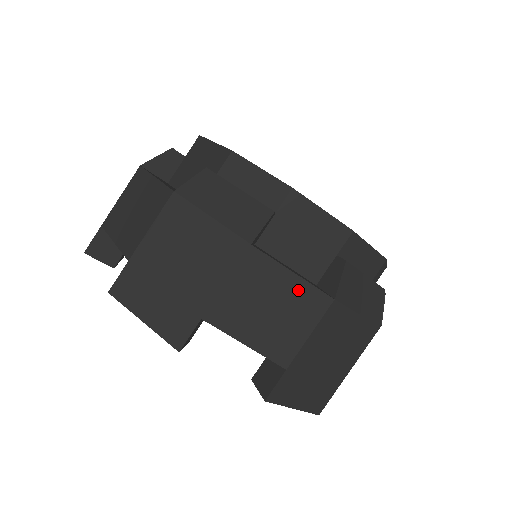
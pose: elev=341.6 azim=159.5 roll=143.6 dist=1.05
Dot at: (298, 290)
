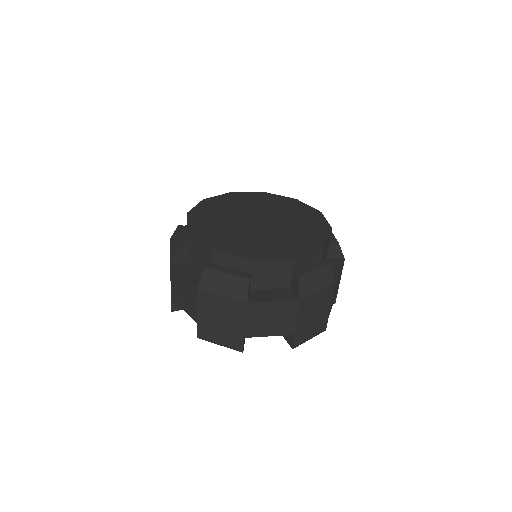
Dot at: (280, 306)
